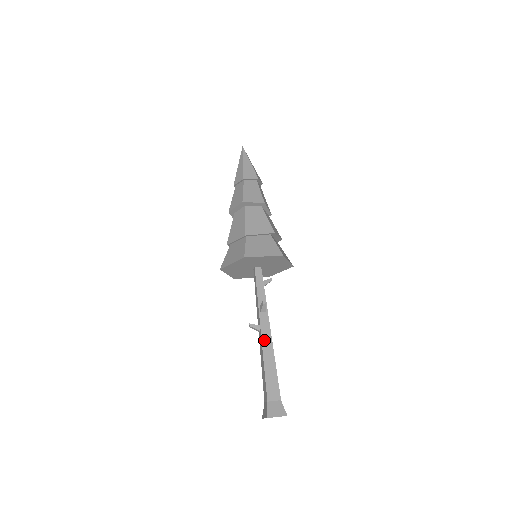
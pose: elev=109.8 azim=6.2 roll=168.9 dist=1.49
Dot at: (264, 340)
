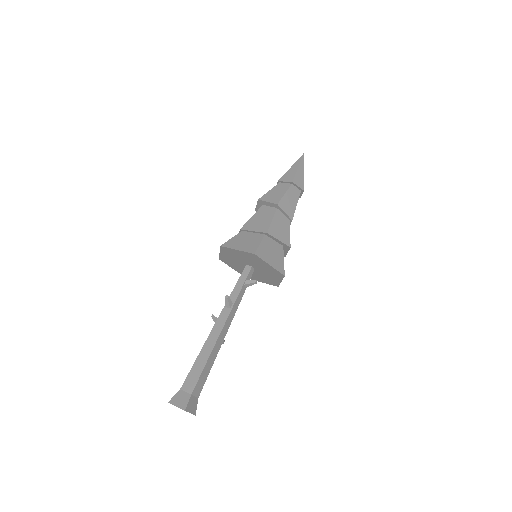
Dot at: (212, 333)
